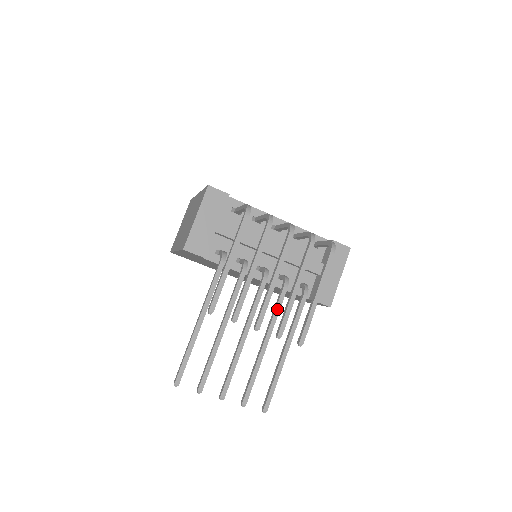
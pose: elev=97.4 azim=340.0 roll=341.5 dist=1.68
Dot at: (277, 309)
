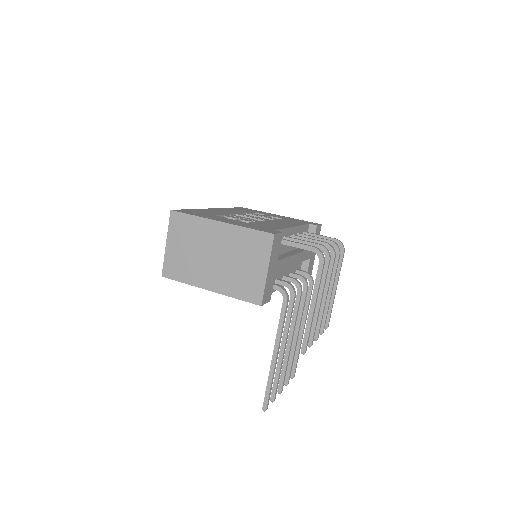
Dot at: occluded
